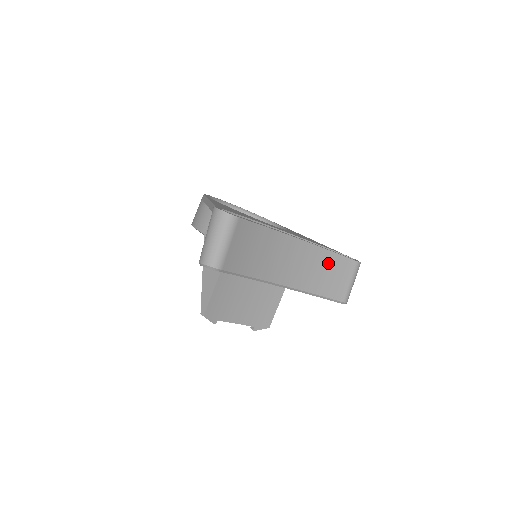
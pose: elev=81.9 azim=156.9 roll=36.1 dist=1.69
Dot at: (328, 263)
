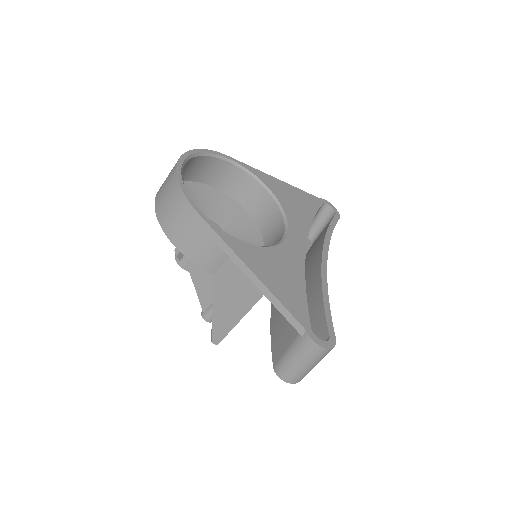
Dot at: occluded
